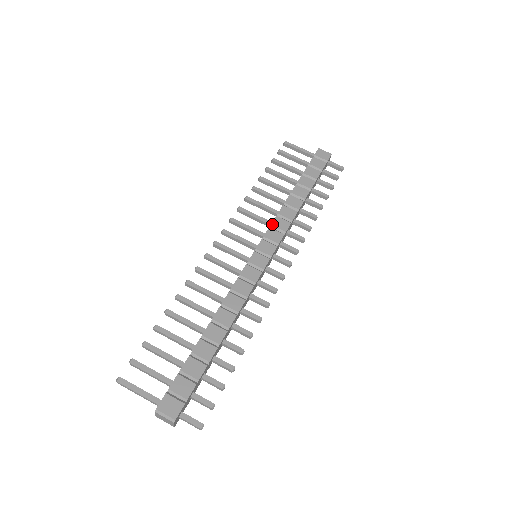
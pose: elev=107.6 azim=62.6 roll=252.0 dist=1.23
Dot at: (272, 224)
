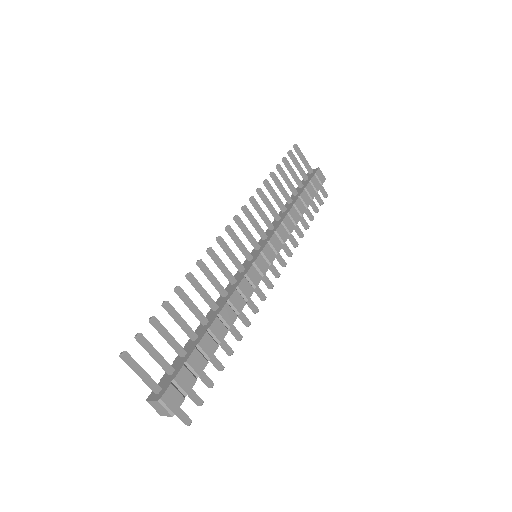
Dot at: (277, 230)
